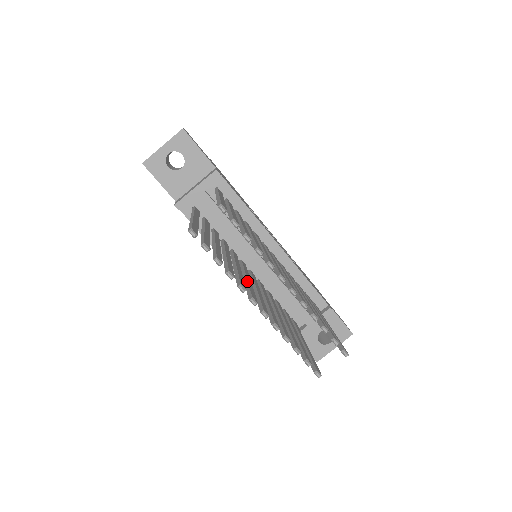
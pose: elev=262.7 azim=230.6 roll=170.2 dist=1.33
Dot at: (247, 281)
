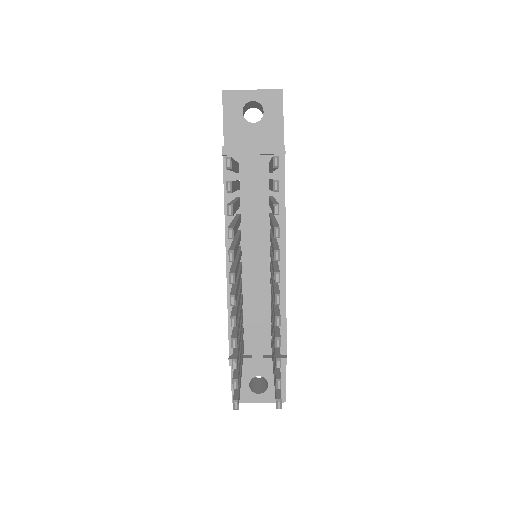
Dot at: (237, 261)
